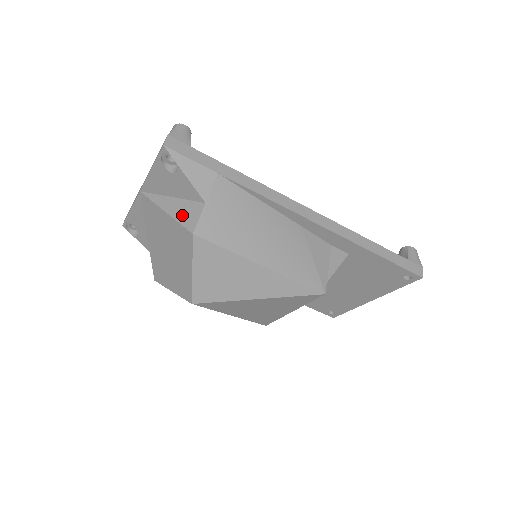
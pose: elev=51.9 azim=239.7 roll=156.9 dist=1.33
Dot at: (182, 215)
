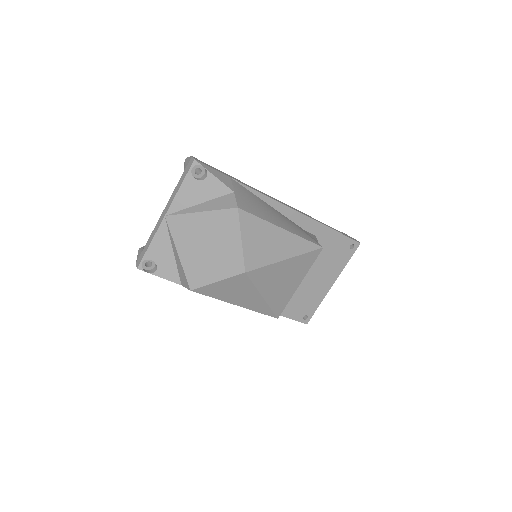
Dot at: (219, 205)
